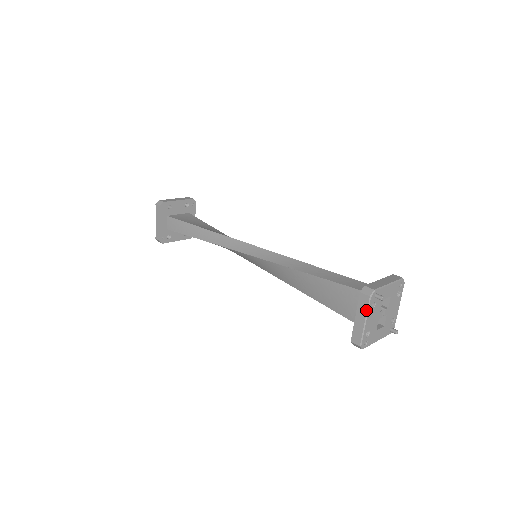
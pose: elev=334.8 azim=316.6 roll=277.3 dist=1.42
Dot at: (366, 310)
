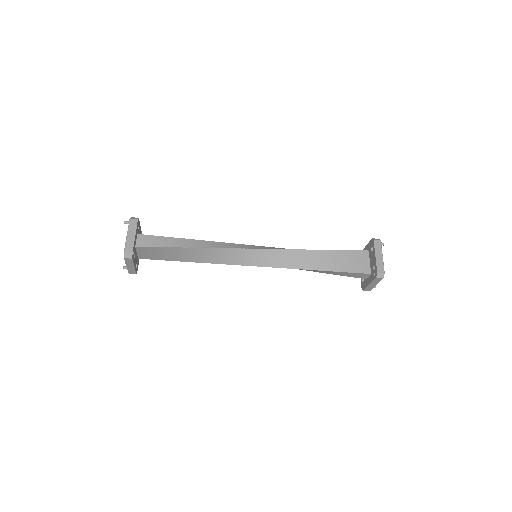
Dot at: (381, 249)
